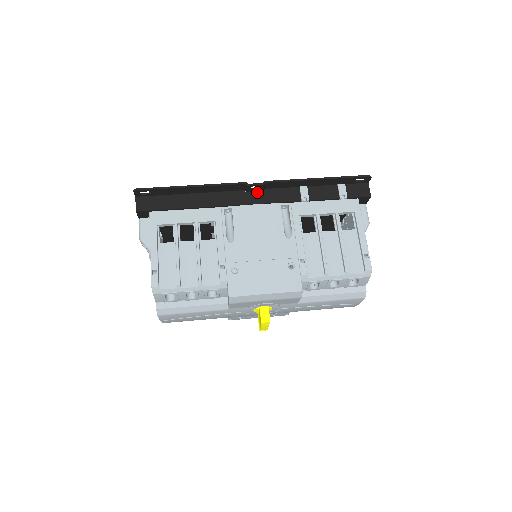
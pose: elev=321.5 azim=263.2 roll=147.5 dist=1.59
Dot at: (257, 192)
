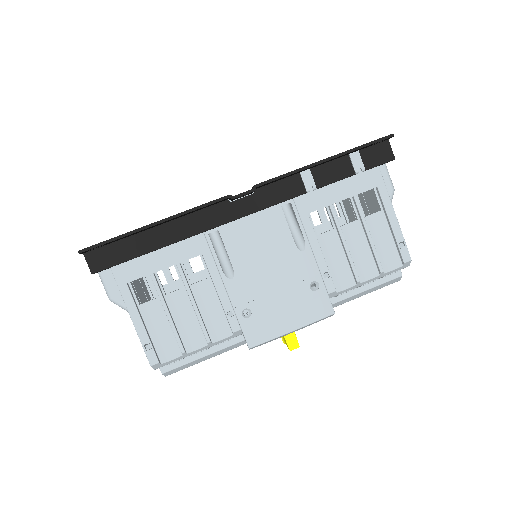
Dot at: (245, 197)
